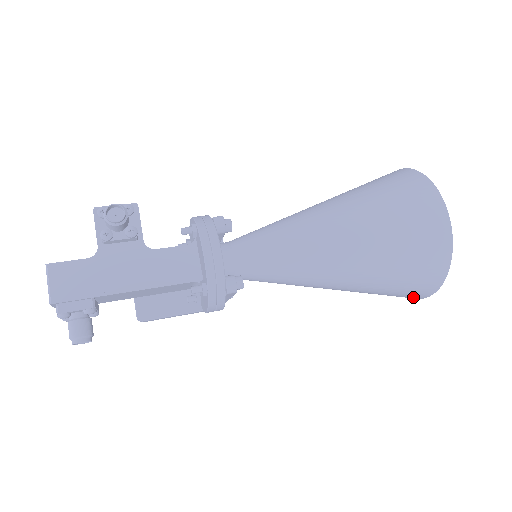
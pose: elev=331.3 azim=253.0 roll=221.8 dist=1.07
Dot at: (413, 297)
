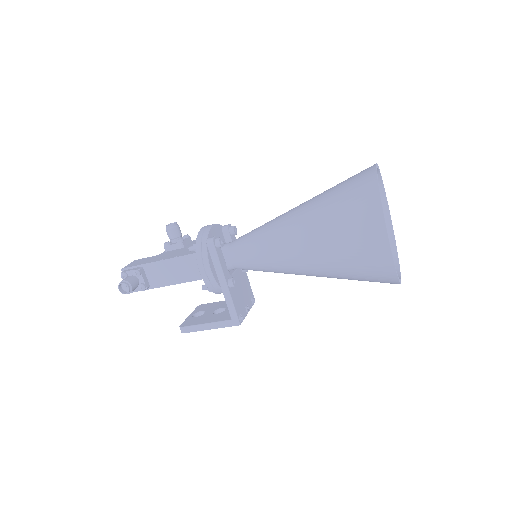
Dot at: (378, 246)
